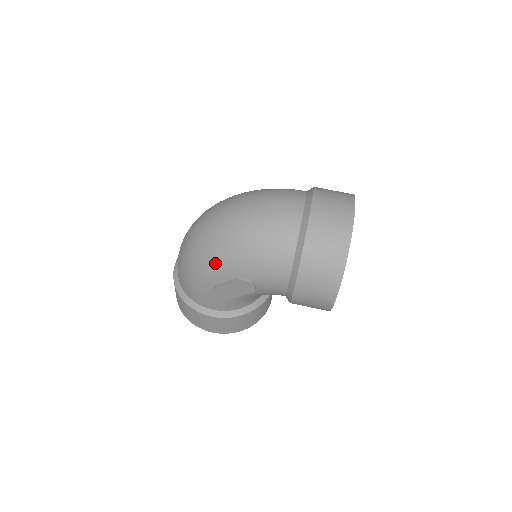
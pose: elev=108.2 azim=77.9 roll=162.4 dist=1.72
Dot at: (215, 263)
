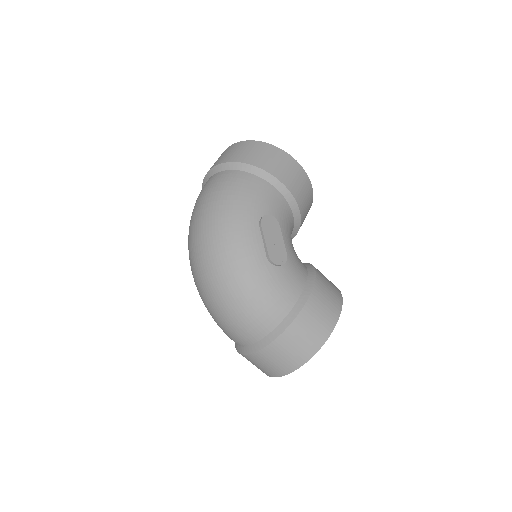
Dot at: occluded
